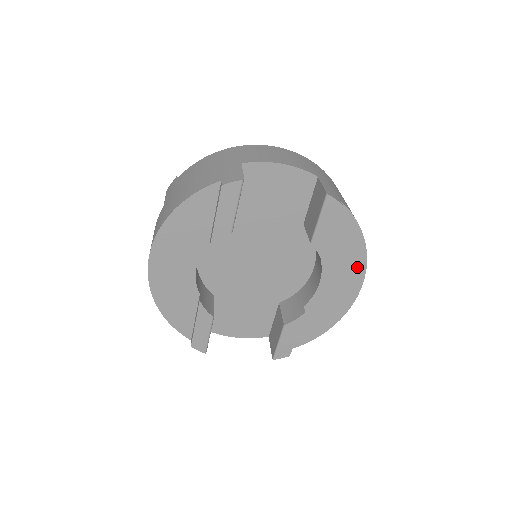
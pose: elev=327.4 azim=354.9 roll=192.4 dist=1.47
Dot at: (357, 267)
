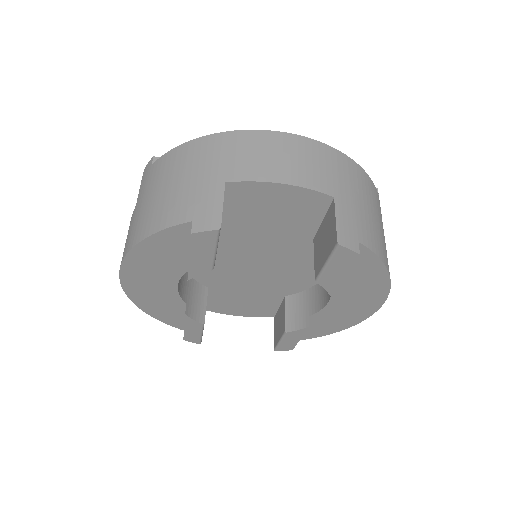
Dot at: (377, 293)
